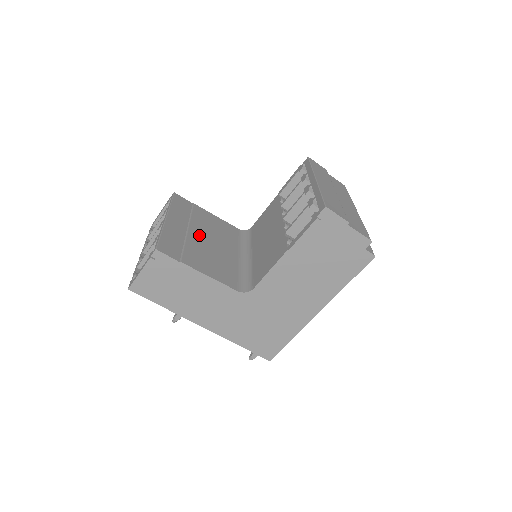
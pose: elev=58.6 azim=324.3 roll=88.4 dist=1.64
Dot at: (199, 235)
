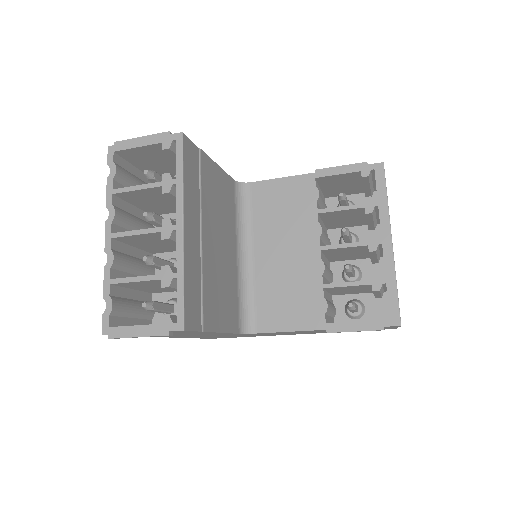
Dot at: (210, 240)
